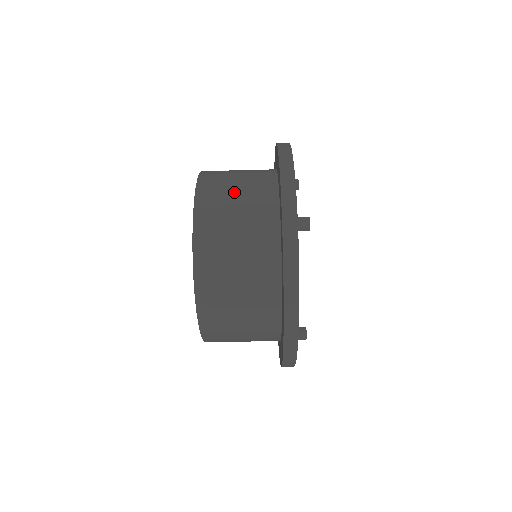
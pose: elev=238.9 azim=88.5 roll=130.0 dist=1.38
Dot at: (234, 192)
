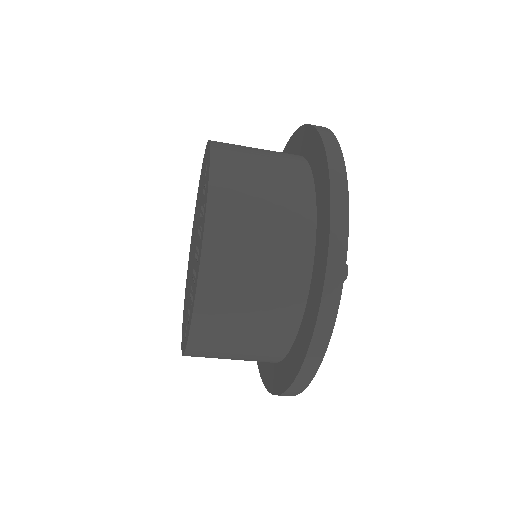
Dot at: (259, 213)
